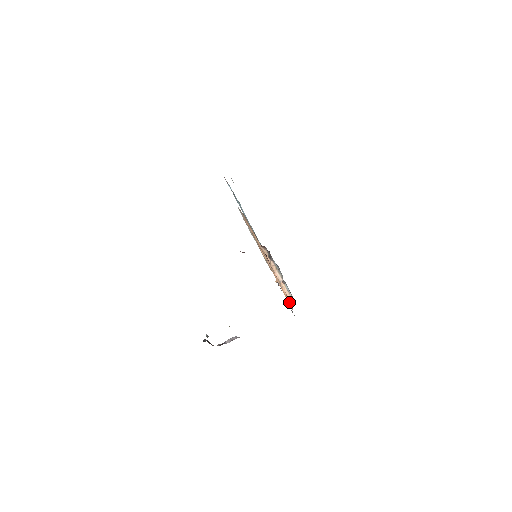
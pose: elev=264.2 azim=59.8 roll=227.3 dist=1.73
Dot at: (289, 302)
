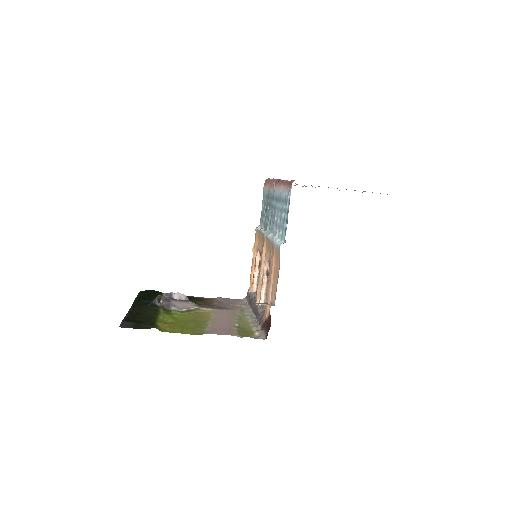
Dot at: (251, 282)
